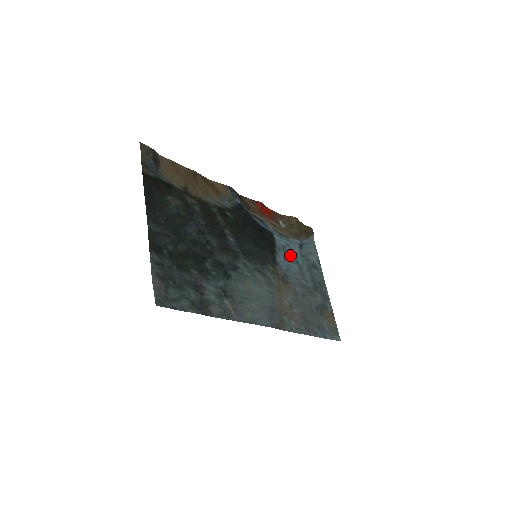
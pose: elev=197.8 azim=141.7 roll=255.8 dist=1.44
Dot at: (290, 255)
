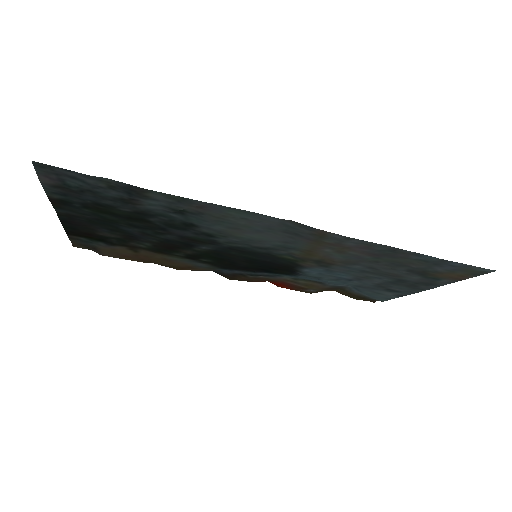
Dot at: (332, 279)
